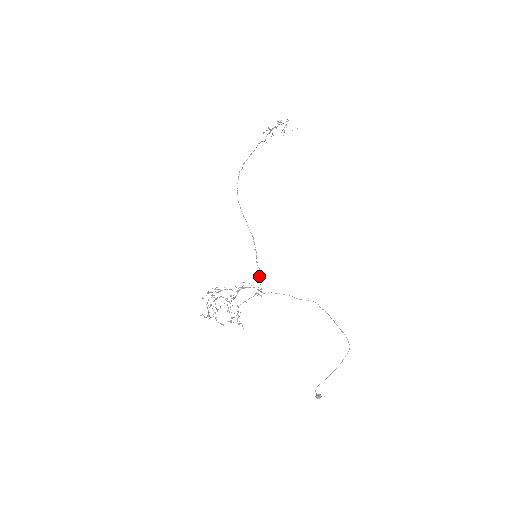
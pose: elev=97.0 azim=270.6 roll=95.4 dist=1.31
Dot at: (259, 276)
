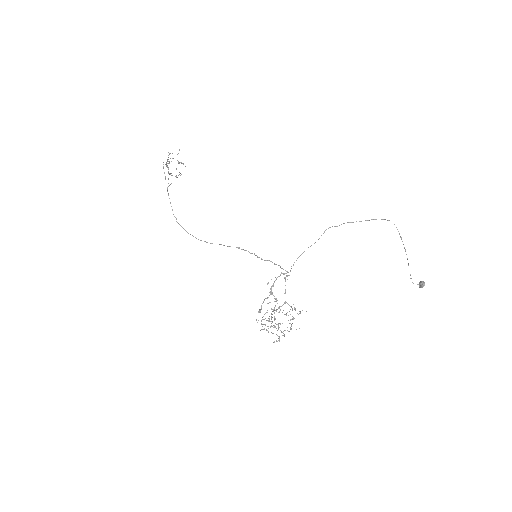
Dot at: occluded
